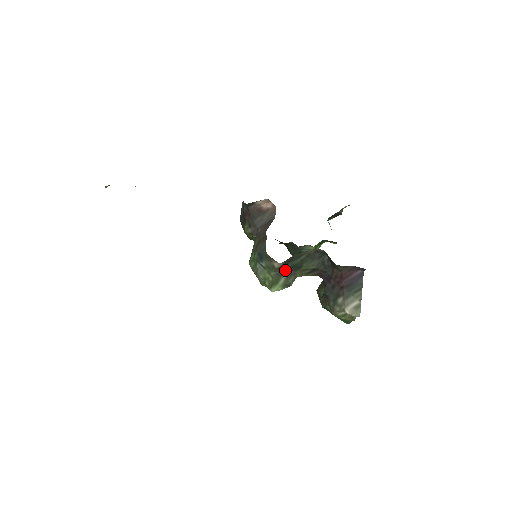
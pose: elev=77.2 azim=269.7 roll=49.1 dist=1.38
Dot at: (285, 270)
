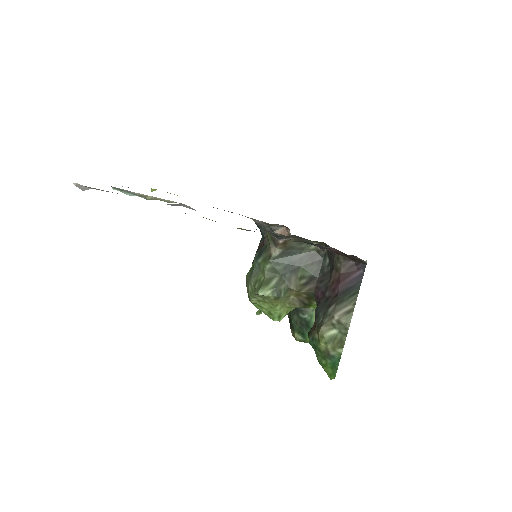
Dot at: (280, 266)
